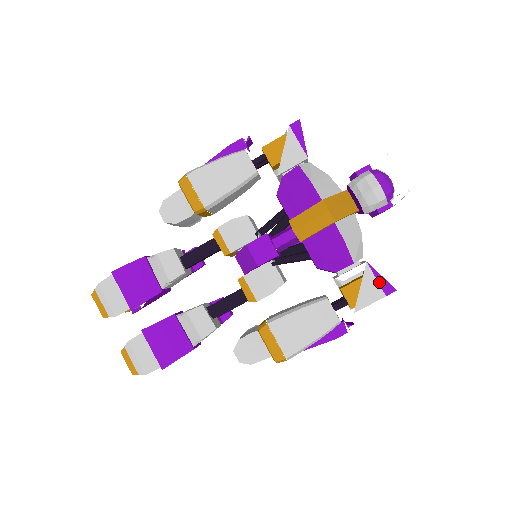
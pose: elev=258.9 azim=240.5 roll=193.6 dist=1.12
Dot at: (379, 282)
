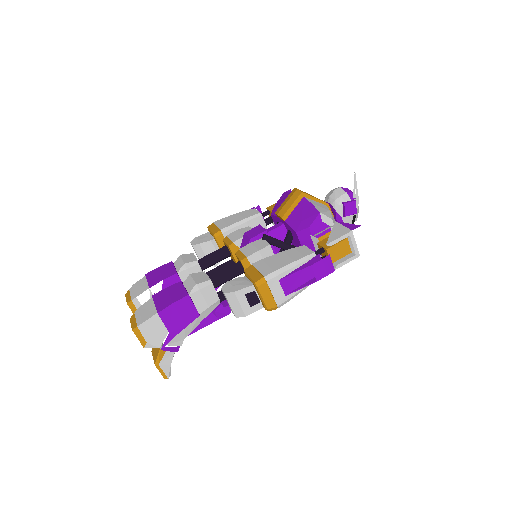
Dot at: (346, 226)
